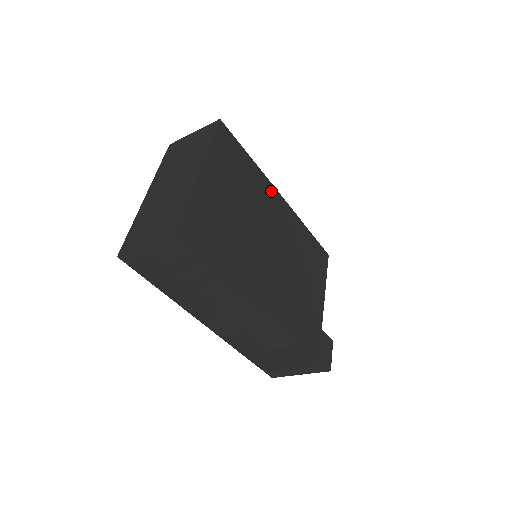
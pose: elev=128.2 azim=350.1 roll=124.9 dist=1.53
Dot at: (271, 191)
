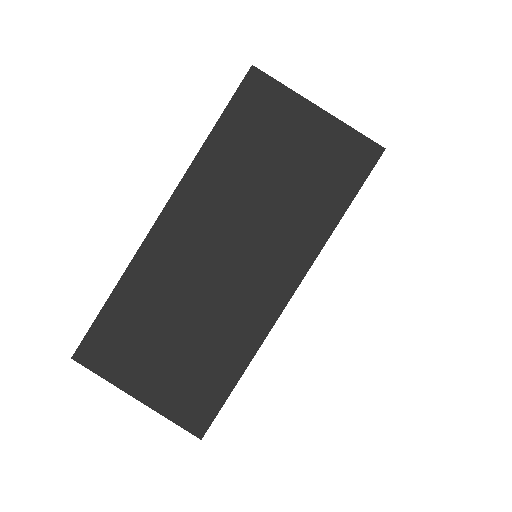
Dot at: occluded
